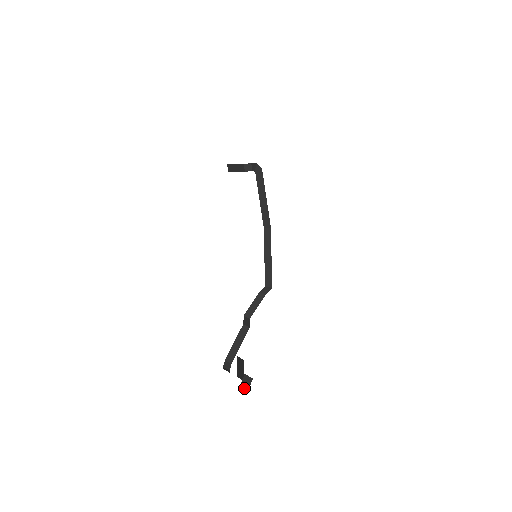
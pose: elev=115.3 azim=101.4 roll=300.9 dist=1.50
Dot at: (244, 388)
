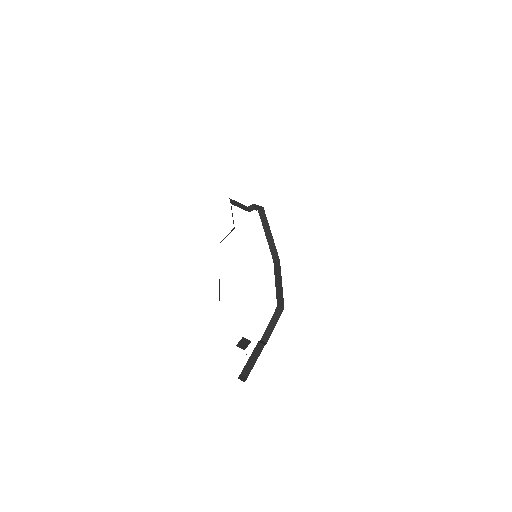
Dot at: (241, 347)
